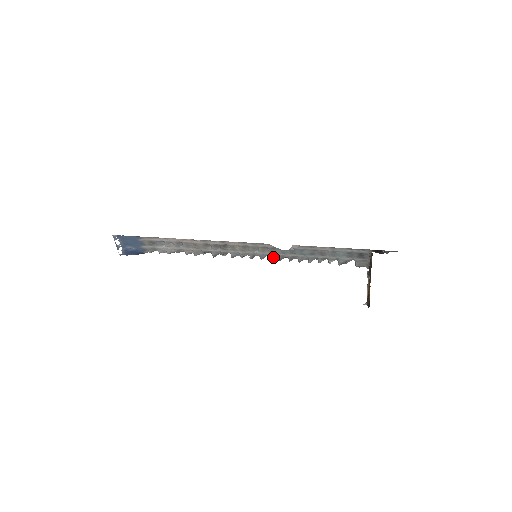
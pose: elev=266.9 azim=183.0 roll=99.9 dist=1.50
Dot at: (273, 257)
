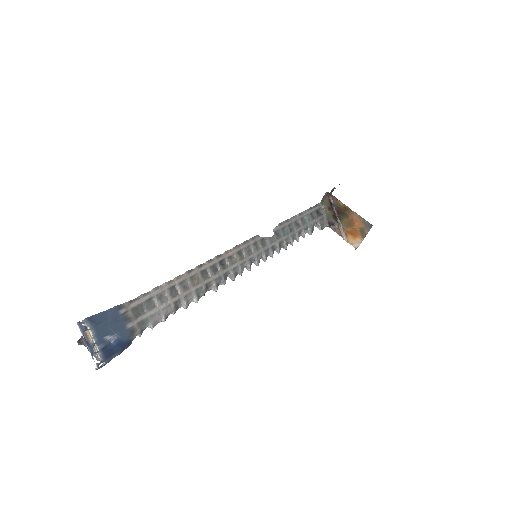
Dot at: (266, 254)
